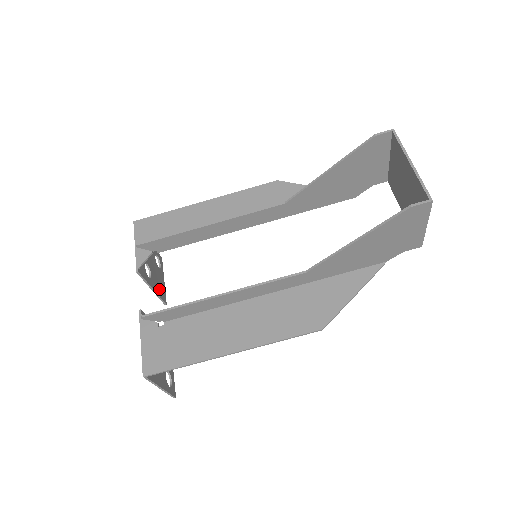
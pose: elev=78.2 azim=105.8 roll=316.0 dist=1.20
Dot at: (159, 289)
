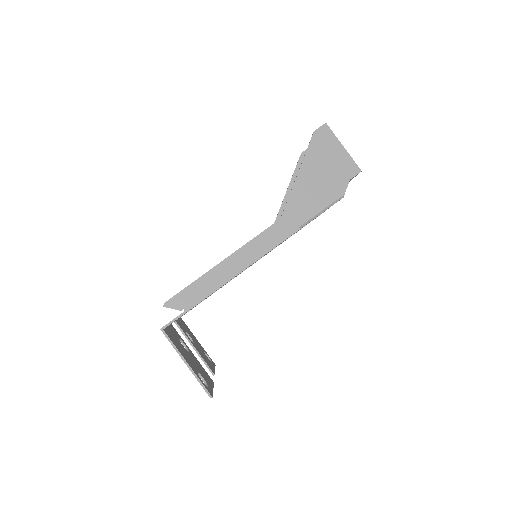
Dot at: (204, 359)
